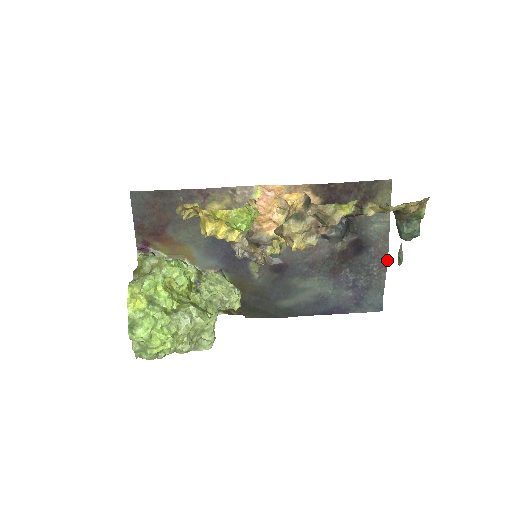
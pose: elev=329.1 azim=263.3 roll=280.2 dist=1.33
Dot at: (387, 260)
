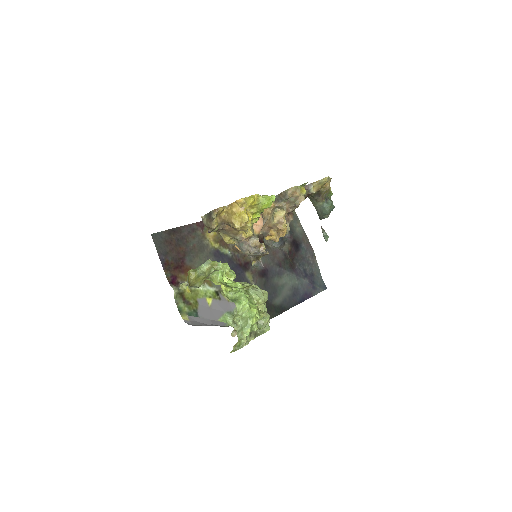
Dot at: (313, 250)
